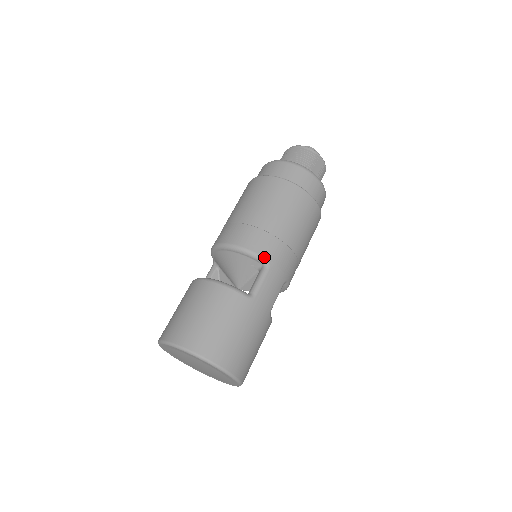
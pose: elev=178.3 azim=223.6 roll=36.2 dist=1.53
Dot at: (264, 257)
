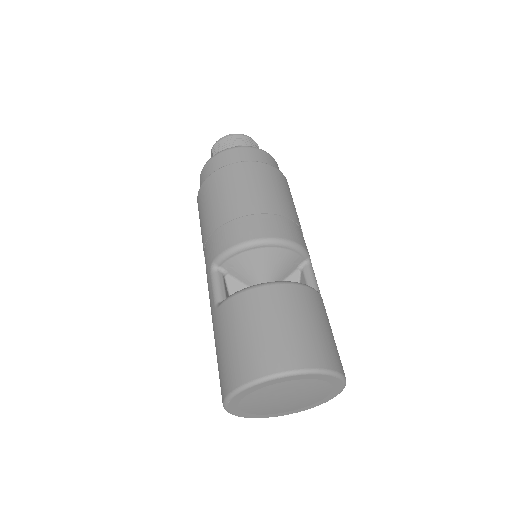
Dot at: (308, 252)
